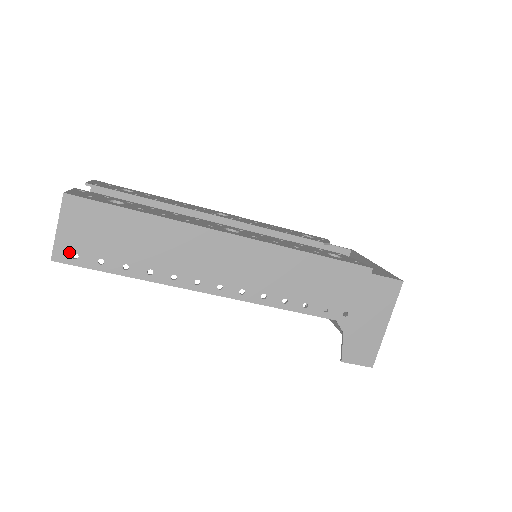
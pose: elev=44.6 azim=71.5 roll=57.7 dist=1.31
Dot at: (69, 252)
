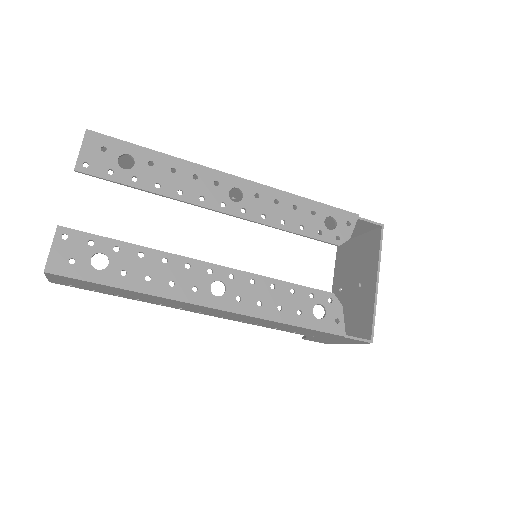
Dot at: (63, 283)
